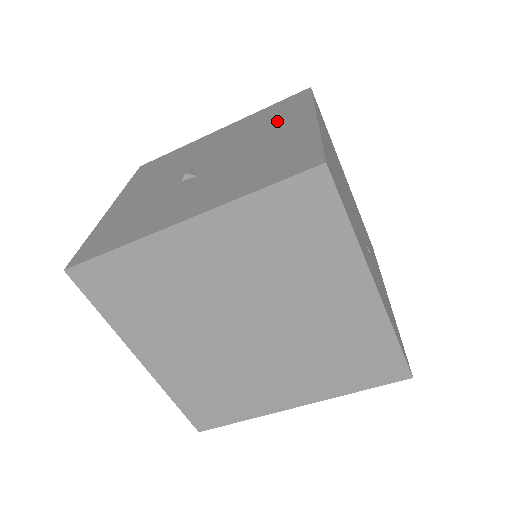
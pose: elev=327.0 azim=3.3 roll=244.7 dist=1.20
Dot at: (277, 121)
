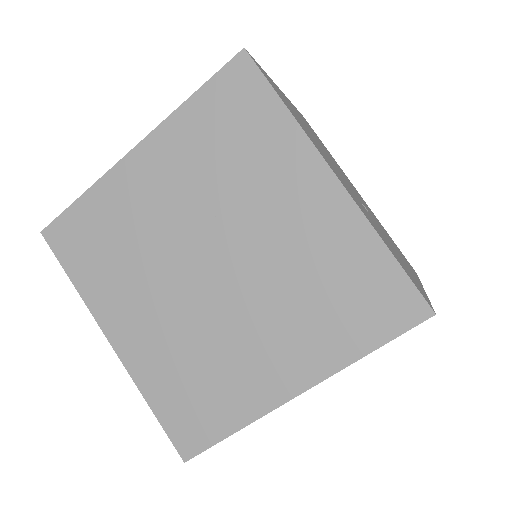
Dot at: occluded
